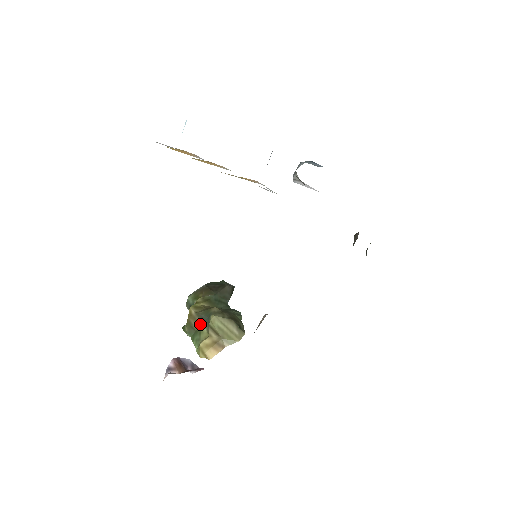
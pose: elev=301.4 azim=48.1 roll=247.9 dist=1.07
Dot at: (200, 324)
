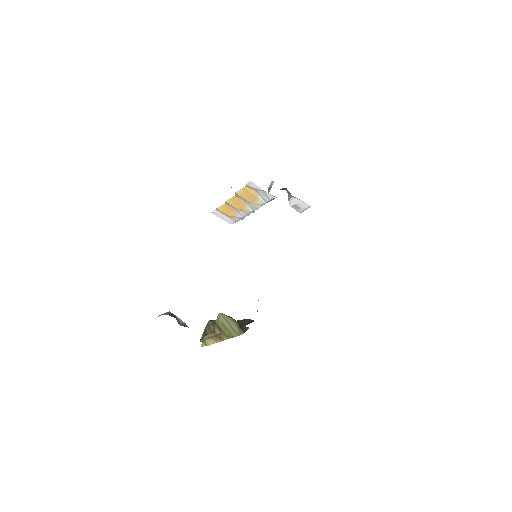
Dot at: (212, 329)
